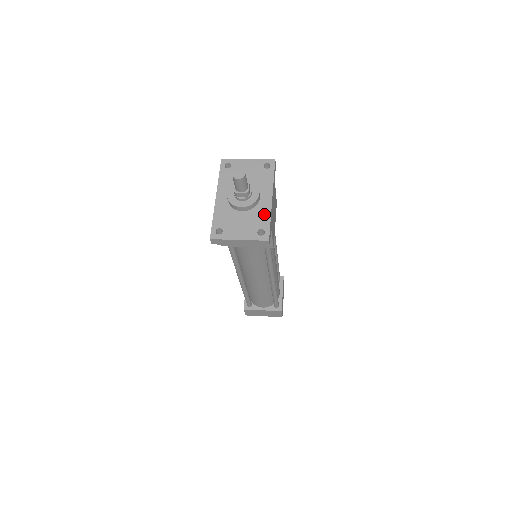
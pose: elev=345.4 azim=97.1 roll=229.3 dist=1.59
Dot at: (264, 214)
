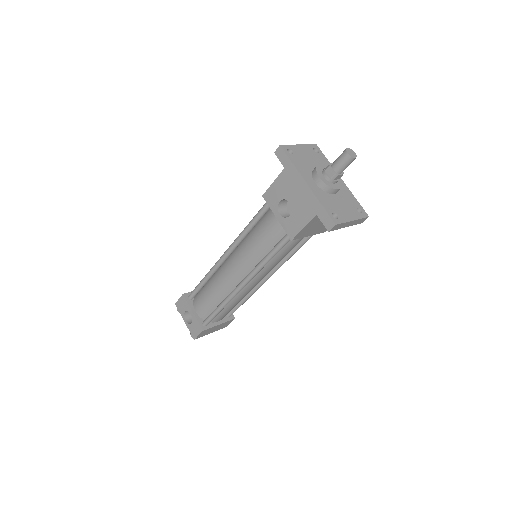
Dot at: (349, 194)
